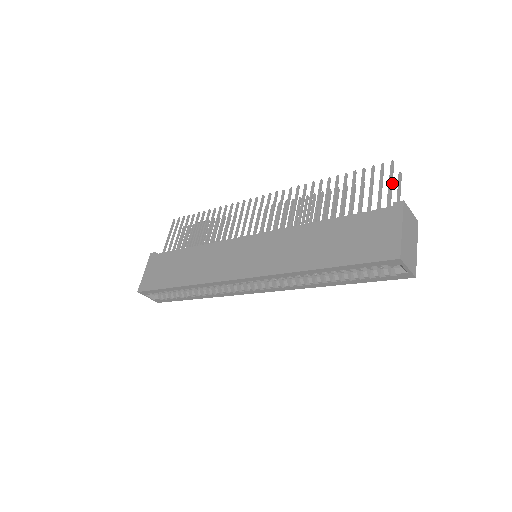
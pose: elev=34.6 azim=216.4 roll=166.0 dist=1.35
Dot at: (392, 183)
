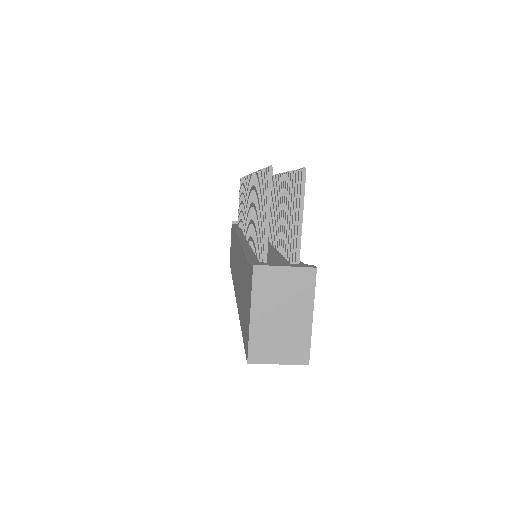
Dot at: (269, 212)
